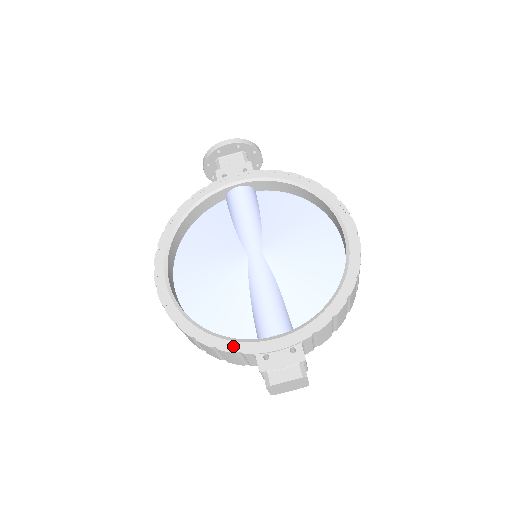
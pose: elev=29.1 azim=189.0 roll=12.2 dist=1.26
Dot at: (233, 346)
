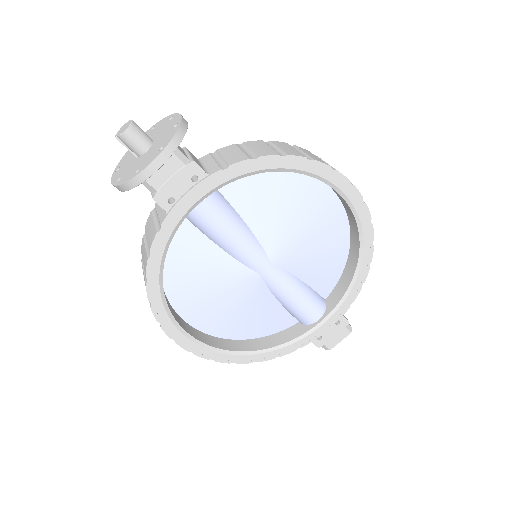
Dot at: (291, 348)
